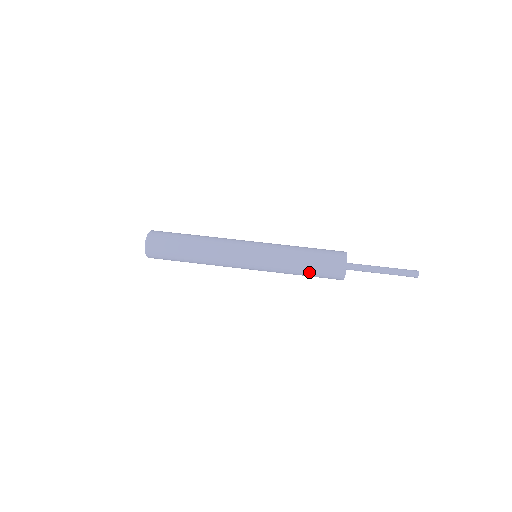
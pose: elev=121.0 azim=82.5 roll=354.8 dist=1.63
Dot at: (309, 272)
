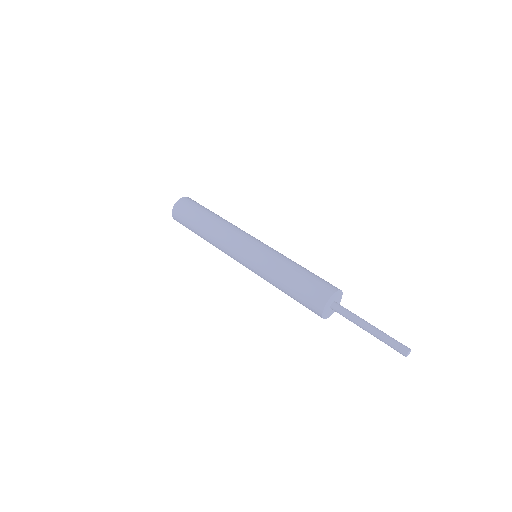
Dot at: (291, 296)
